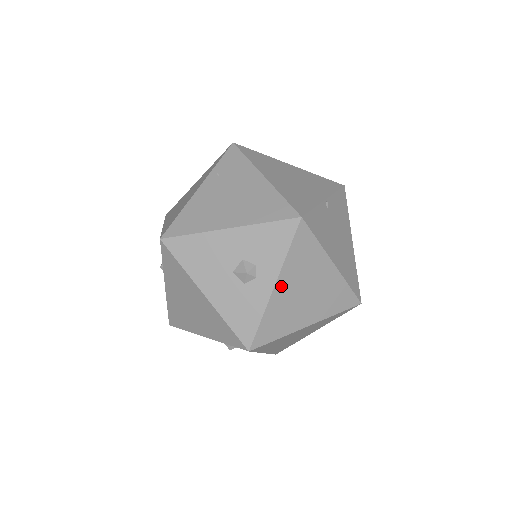
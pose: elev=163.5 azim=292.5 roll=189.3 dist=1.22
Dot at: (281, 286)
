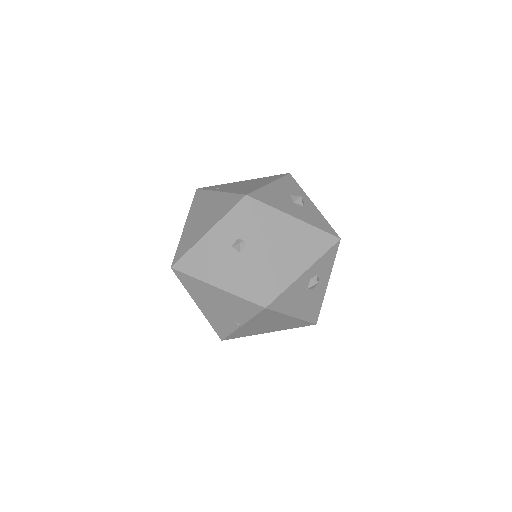
Dot at: occluded
